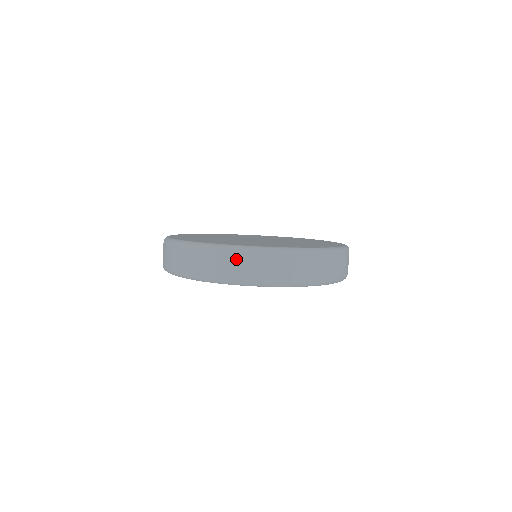
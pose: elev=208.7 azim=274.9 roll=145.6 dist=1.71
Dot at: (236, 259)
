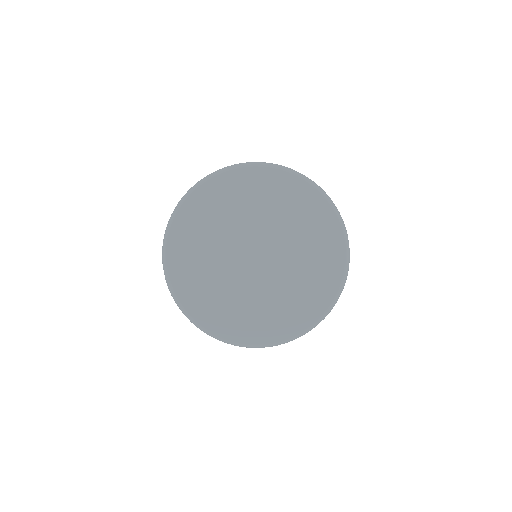
Dot at: occluded
